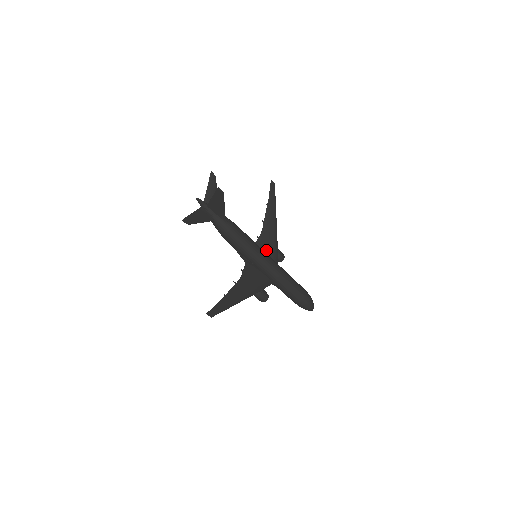
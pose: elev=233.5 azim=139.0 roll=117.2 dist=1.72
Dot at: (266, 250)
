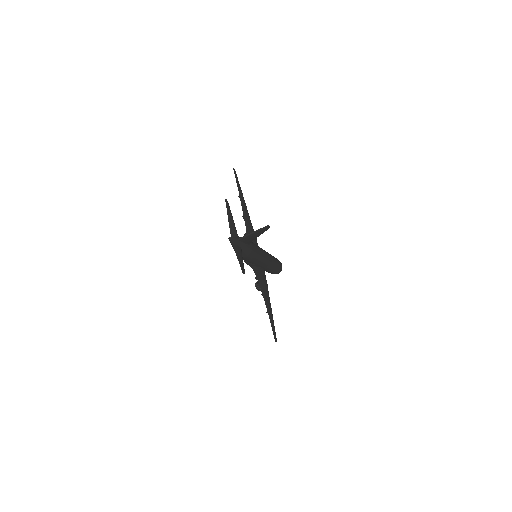
Dot at: occluded
